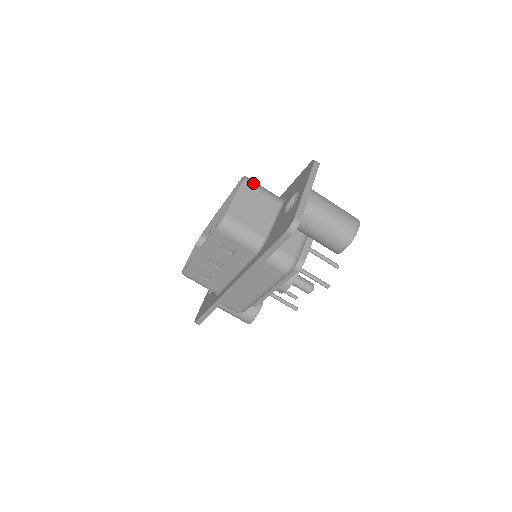
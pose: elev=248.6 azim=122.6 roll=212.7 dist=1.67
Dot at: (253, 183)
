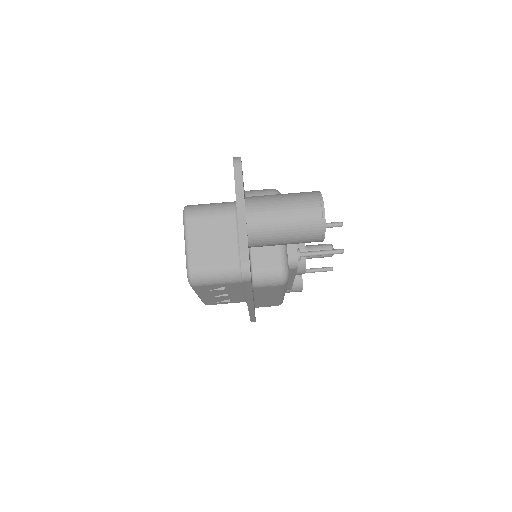
Dot at: (195, 212)
